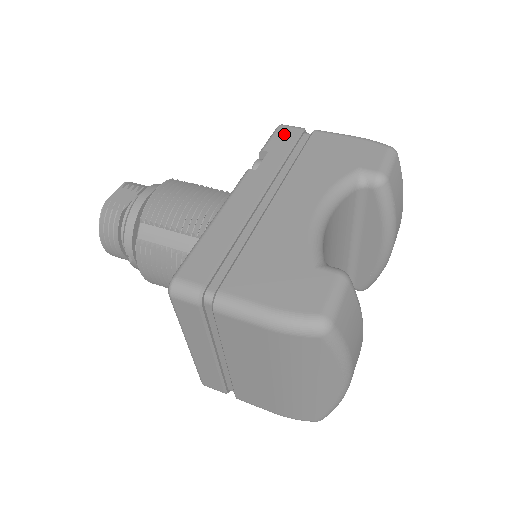
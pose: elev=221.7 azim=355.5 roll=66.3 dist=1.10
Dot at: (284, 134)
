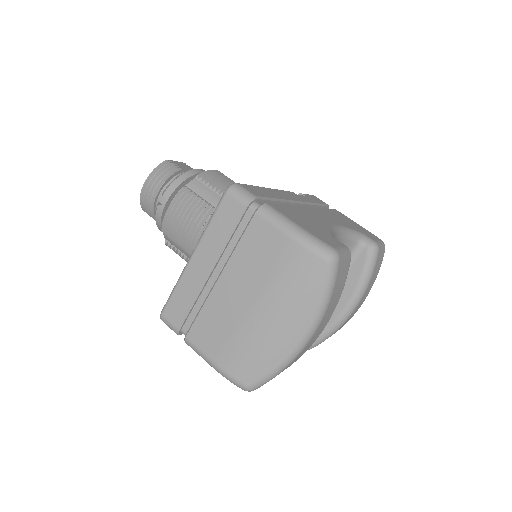
Dot at: (316, 198)
